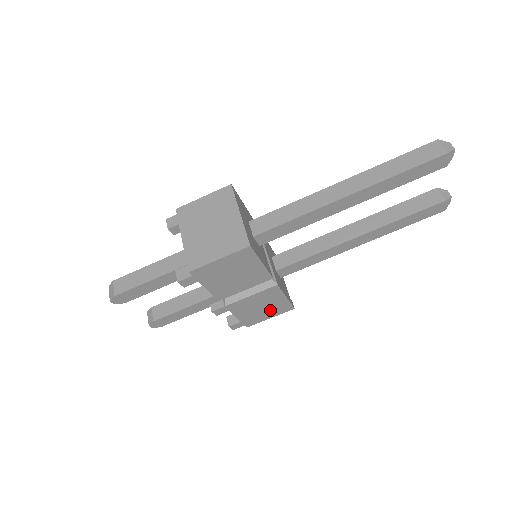
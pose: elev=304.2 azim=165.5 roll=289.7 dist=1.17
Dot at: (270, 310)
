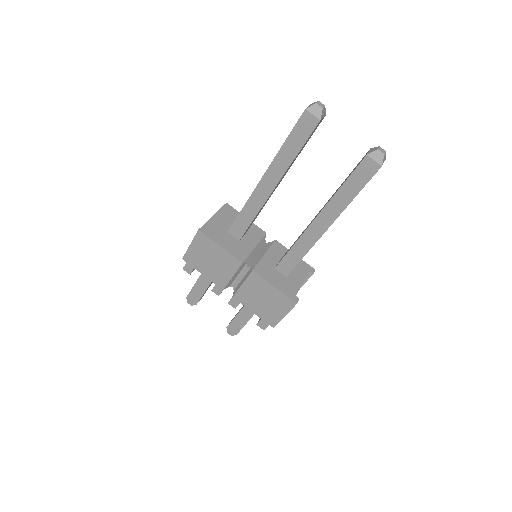
Dot at: (275, 305)
